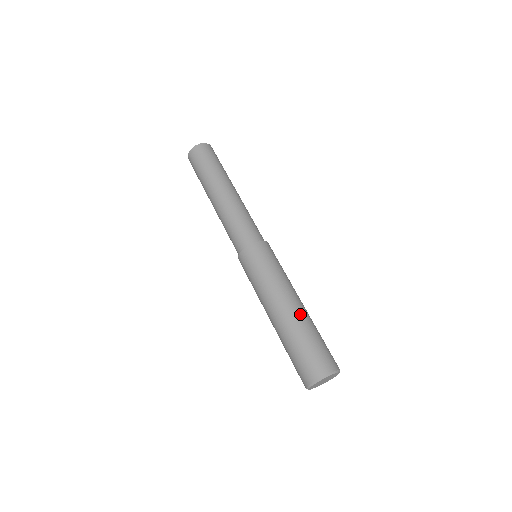
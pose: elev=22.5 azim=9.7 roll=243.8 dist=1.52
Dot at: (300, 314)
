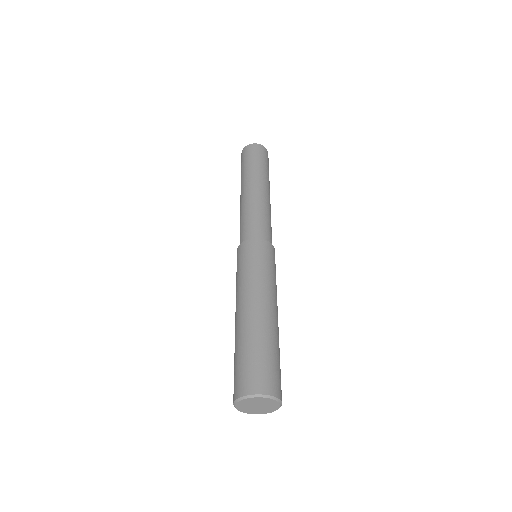
Dot at: (277, 327)
